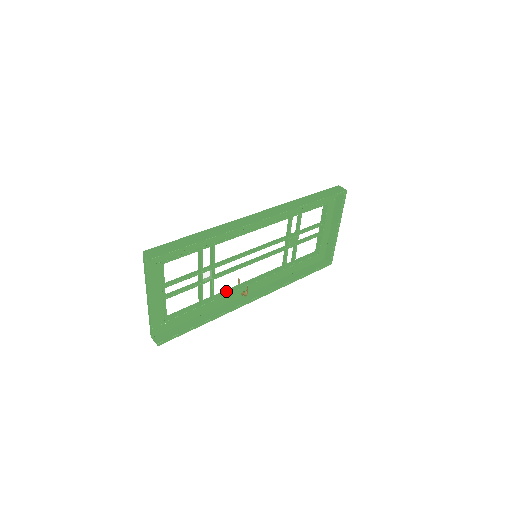
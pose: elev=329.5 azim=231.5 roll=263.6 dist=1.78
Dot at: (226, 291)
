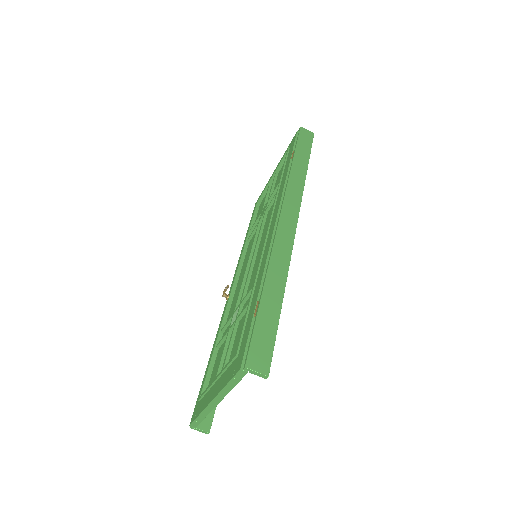
Dot at: (228, 311)
